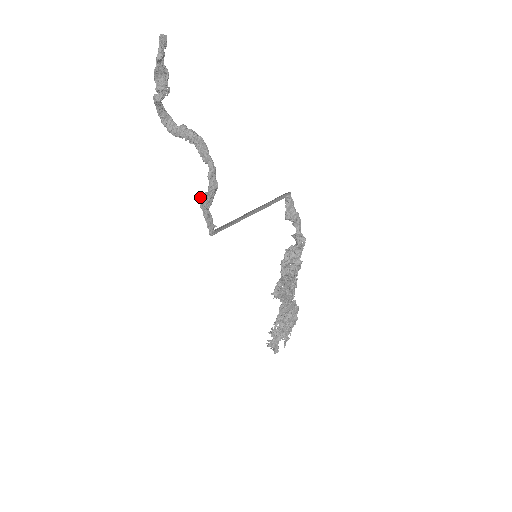
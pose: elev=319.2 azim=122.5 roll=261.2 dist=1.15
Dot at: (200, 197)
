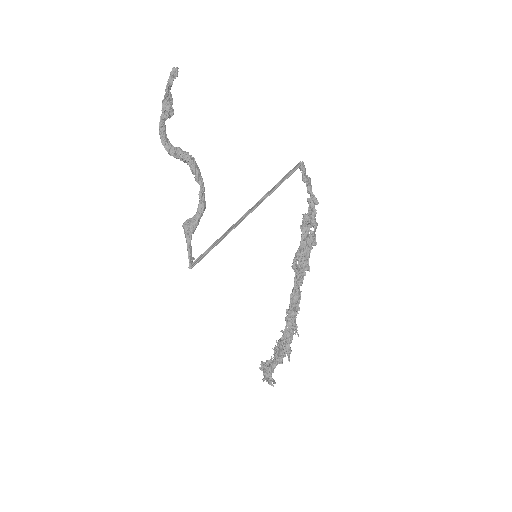
Dot at: (184, 223)
